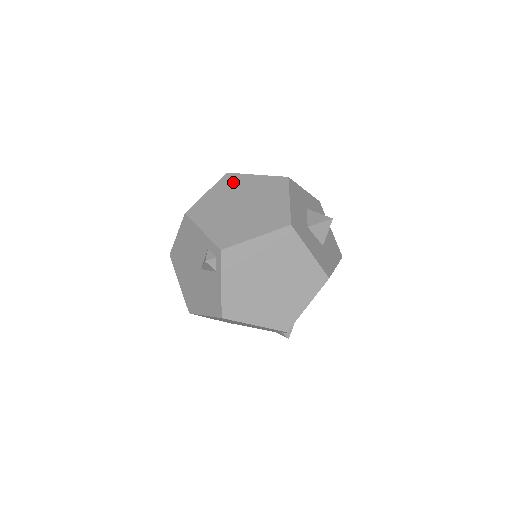
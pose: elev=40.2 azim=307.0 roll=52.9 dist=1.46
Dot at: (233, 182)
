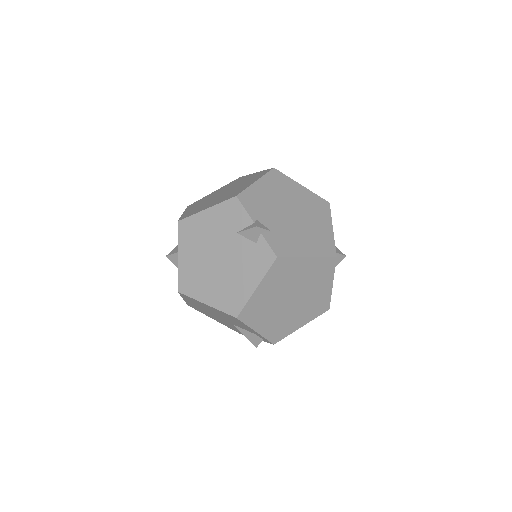
Dot at: (284, 271)
